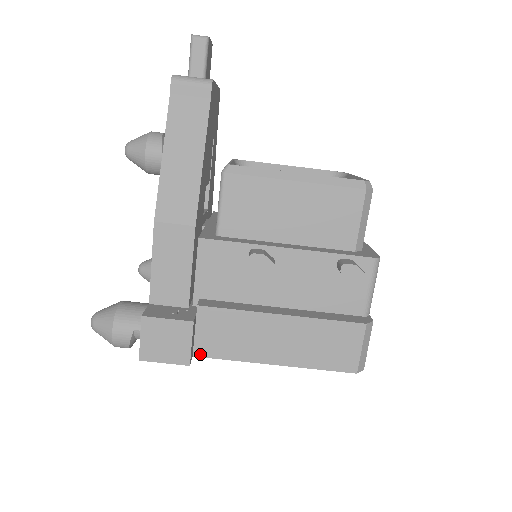
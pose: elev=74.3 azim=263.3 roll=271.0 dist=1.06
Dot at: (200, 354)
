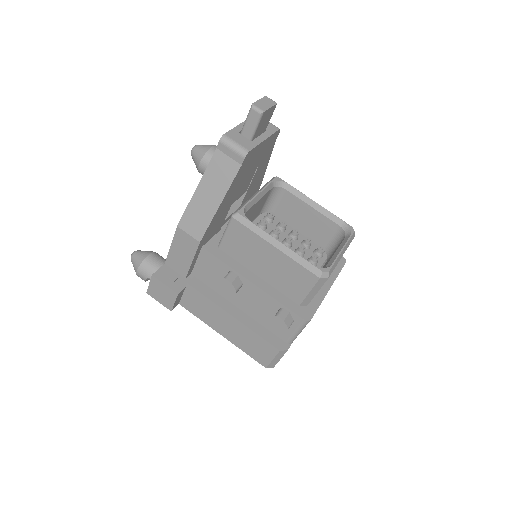
Dot at: (183, 305)
